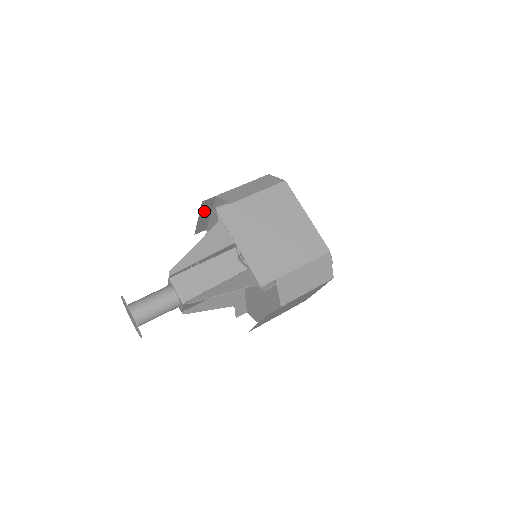
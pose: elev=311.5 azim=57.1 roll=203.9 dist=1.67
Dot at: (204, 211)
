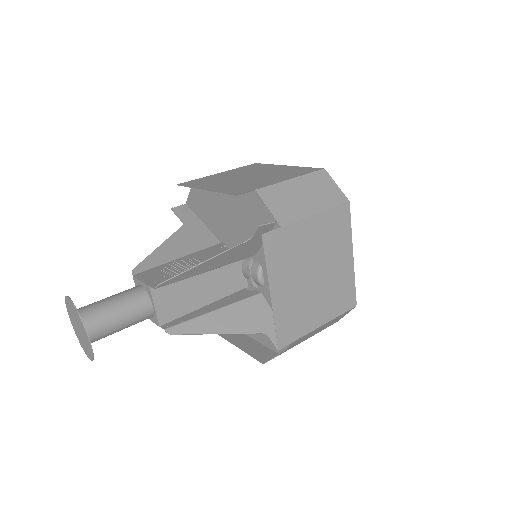
Dot at: (221, 189)
